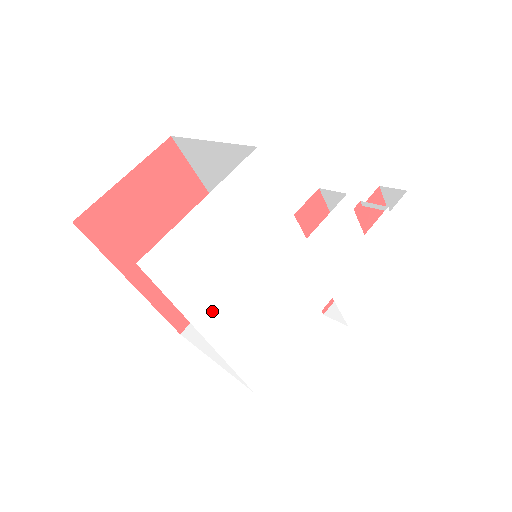
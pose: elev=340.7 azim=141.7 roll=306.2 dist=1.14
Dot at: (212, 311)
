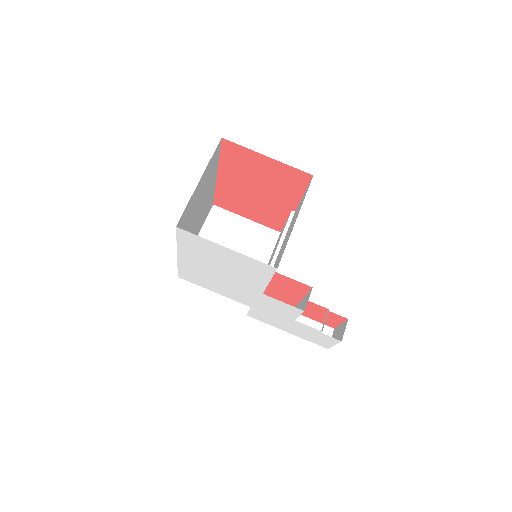
Dot at: (190, 257)
